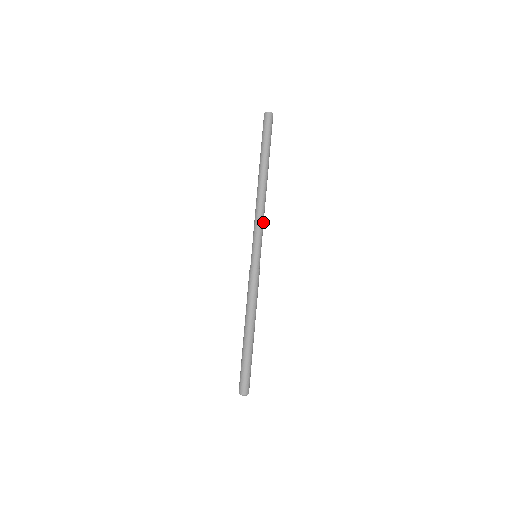
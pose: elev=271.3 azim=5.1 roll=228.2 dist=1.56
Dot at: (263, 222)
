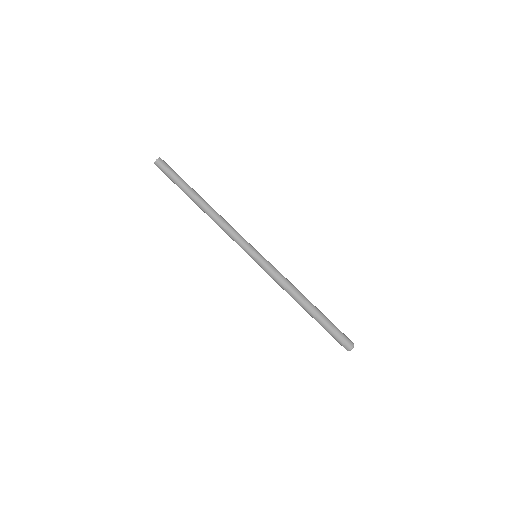
Dot at: (234, 231)
